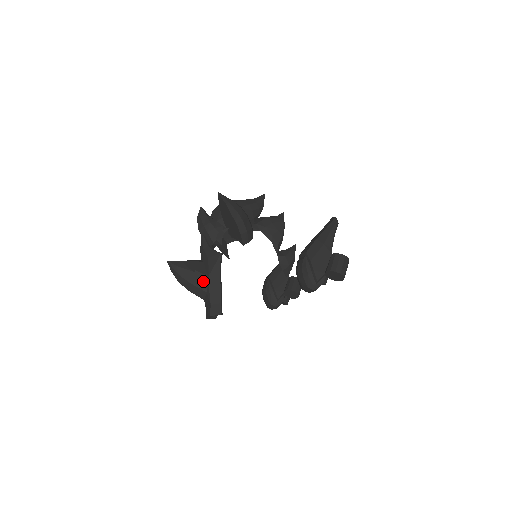
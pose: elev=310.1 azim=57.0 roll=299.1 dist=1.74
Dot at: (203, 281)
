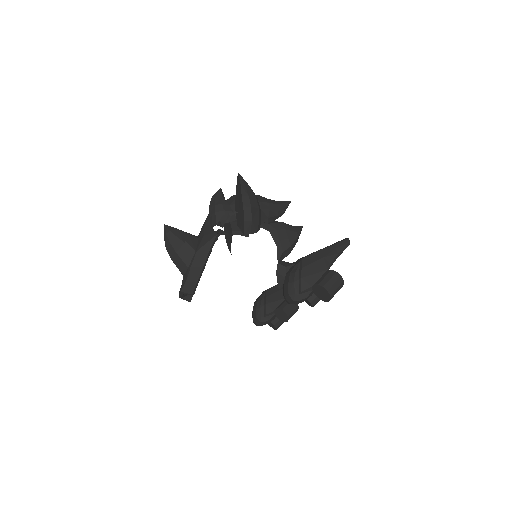
Dot at: (189, 255)
